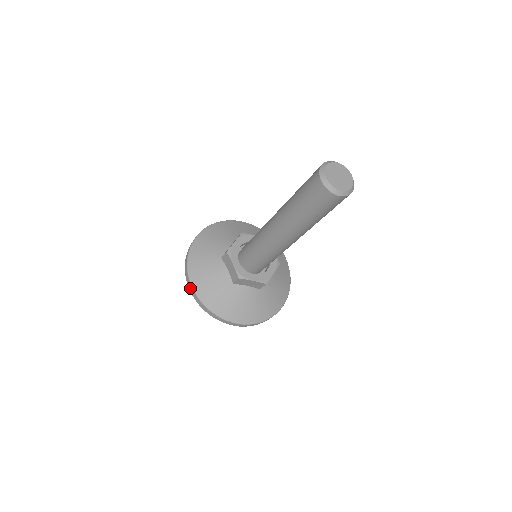
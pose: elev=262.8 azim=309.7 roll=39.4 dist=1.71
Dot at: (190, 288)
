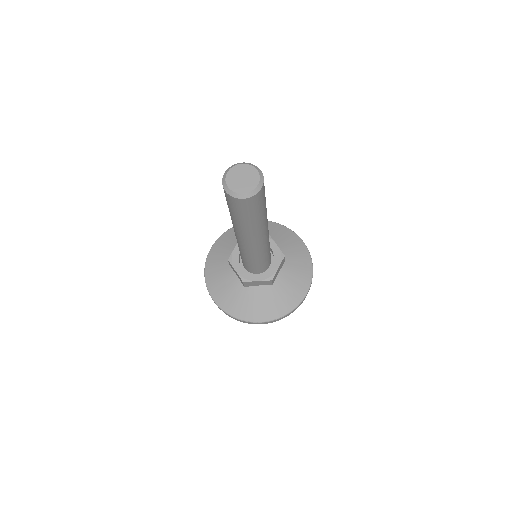
Dot at: (212, 299)
